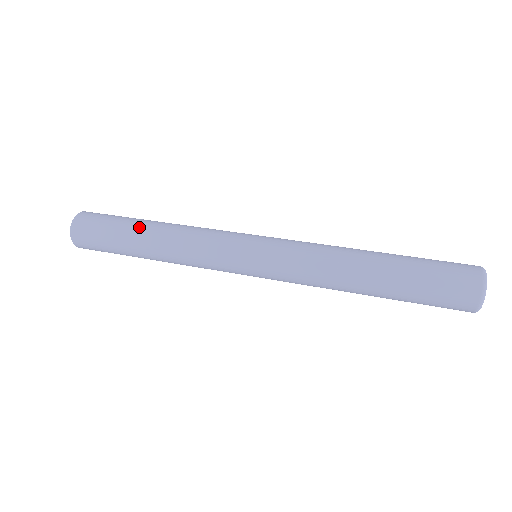
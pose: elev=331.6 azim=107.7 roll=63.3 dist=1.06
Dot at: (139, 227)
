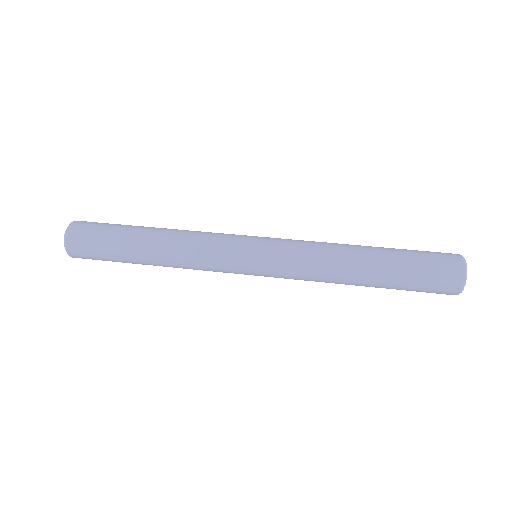
Dot at: (136, 256)
